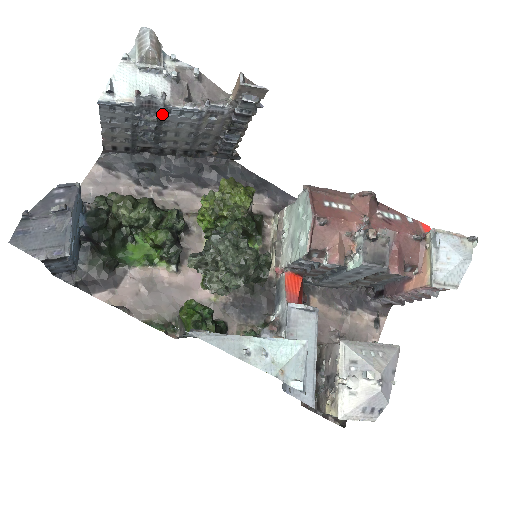
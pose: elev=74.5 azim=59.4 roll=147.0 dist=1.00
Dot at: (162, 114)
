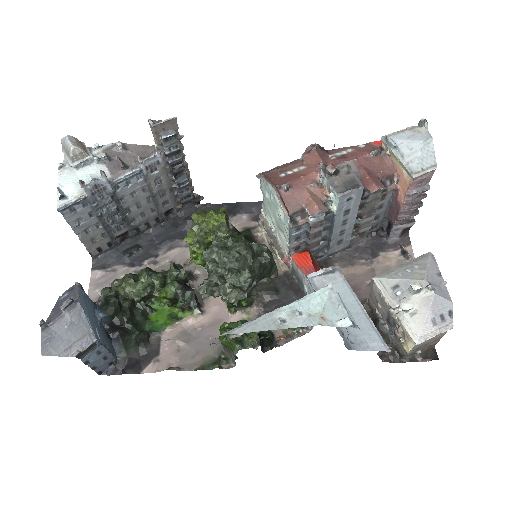
Dot at: (113, 192)
